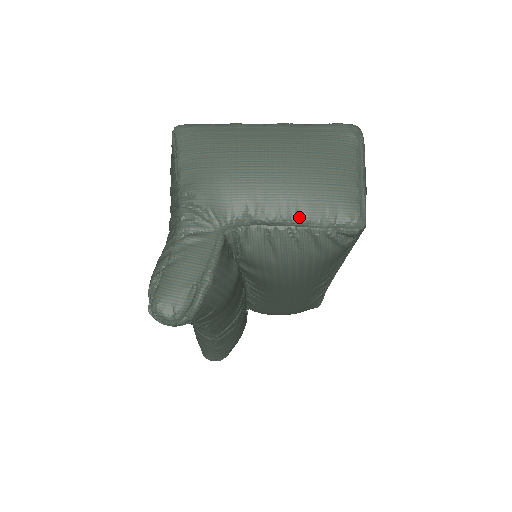
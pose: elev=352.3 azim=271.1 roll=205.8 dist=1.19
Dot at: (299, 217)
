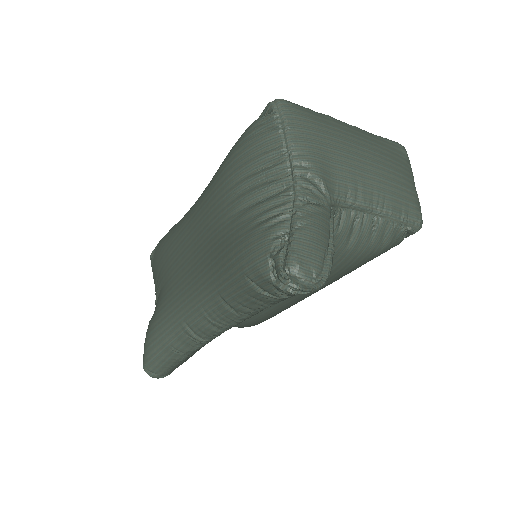
Dot at: (385, 208)
